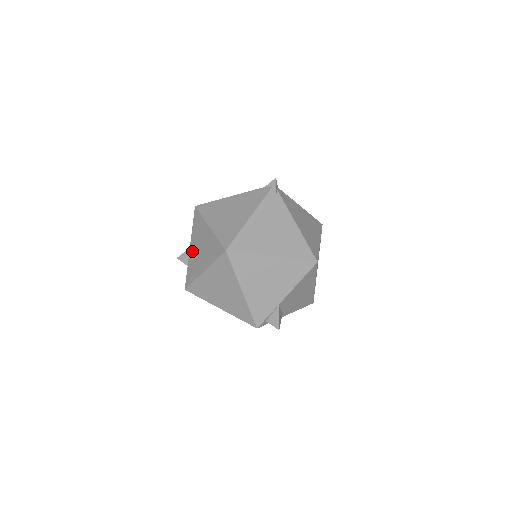
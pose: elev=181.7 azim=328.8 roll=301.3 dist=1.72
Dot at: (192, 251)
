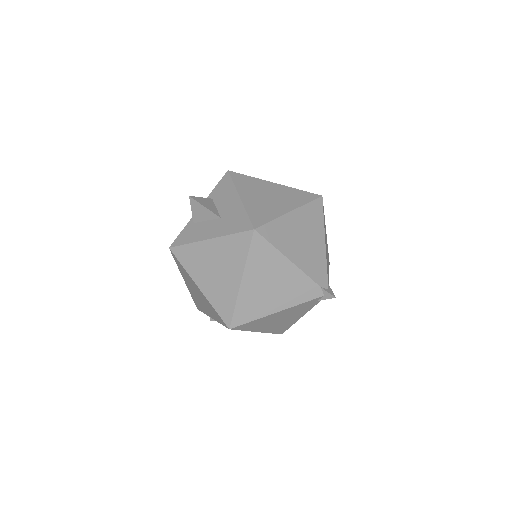
Dot at: (207, 249)
